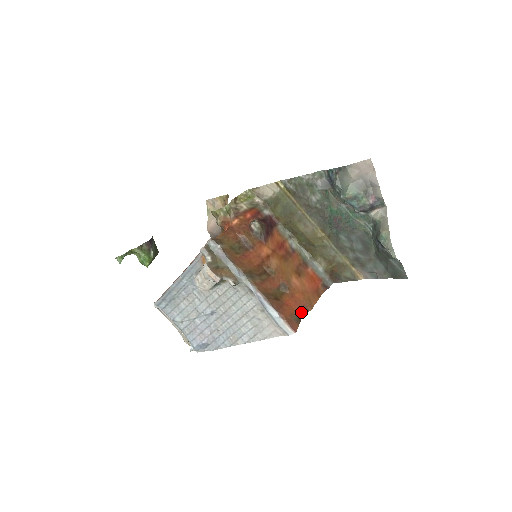
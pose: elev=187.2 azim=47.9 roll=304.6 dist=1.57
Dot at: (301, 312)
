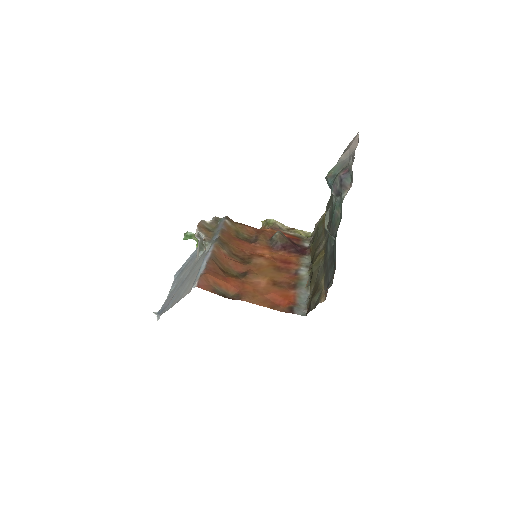
Dot at: (232, 296)
